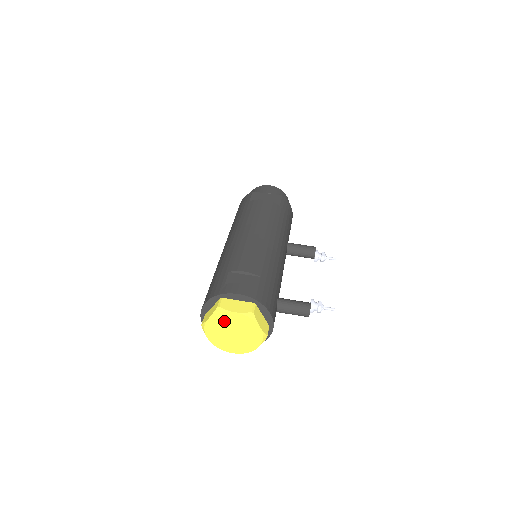
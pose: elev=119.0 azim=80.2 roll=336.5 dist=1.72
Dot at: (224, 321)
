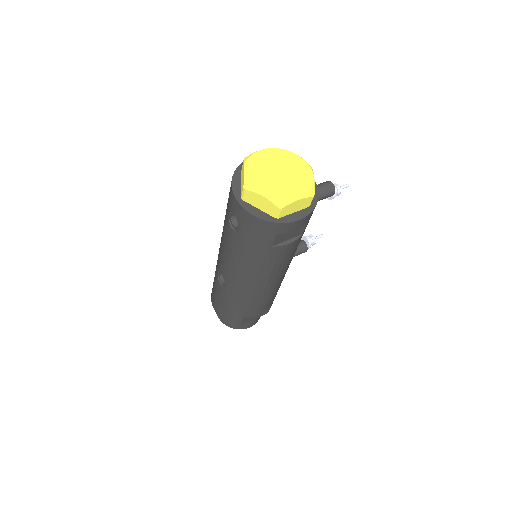
Dot at: (260, 165)
